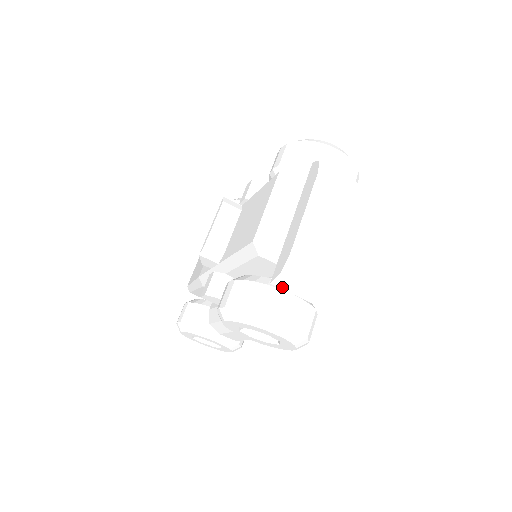
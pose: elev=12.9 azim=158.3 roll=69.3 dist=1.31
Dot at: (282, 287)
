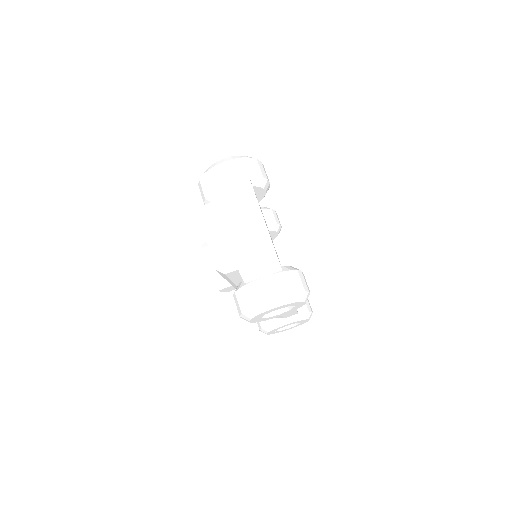
Dot at: (253, 279)
